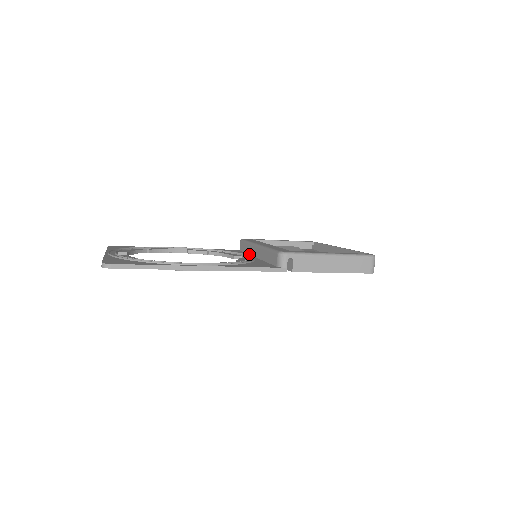
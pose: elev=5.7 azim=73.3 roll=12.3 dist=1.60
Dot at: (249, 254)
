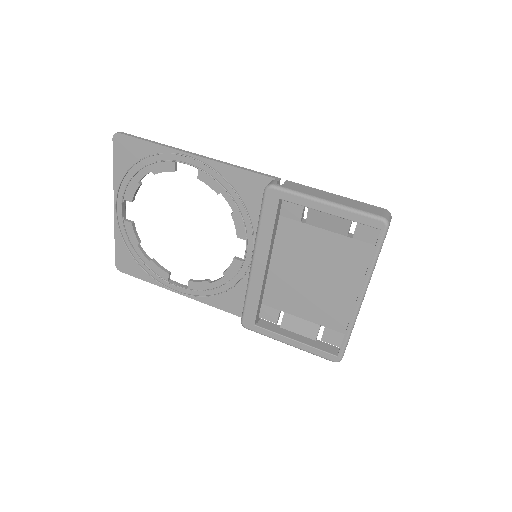
Dot at: occluded
